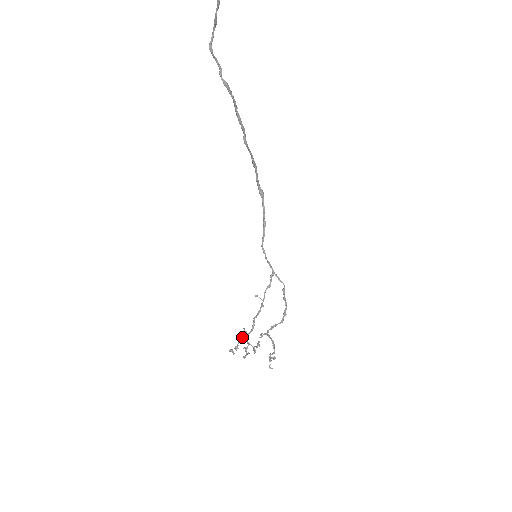
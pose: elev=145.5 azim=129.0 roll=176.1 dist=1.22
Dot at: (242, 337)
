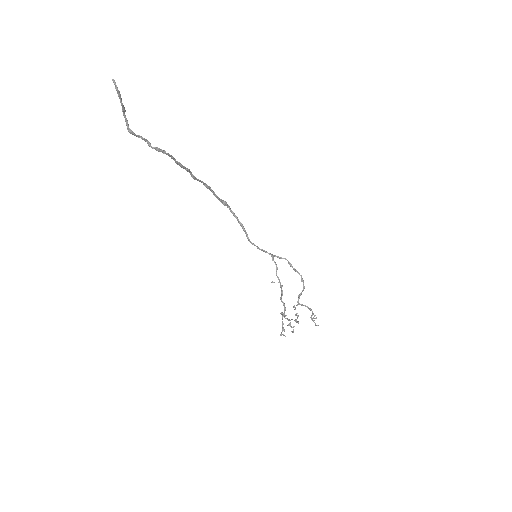
Dot at: (282, 319)
